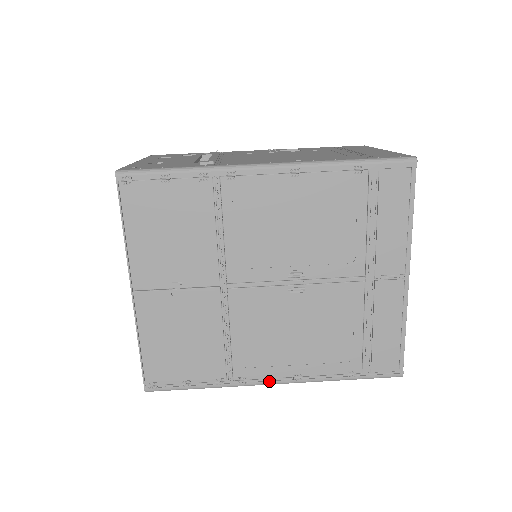
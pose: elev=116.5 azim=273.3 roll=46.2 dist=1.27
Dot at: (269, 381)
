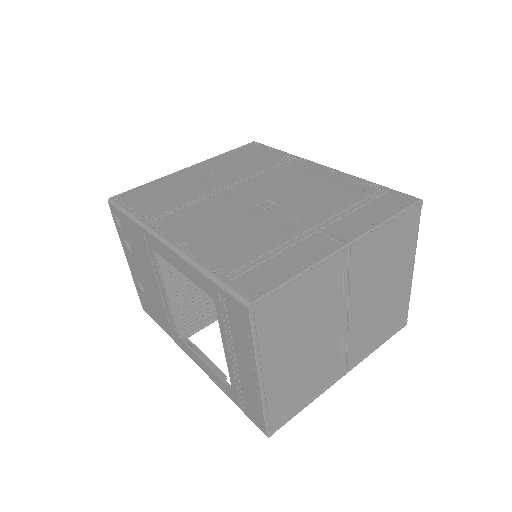
Dot at: (165, 236)
